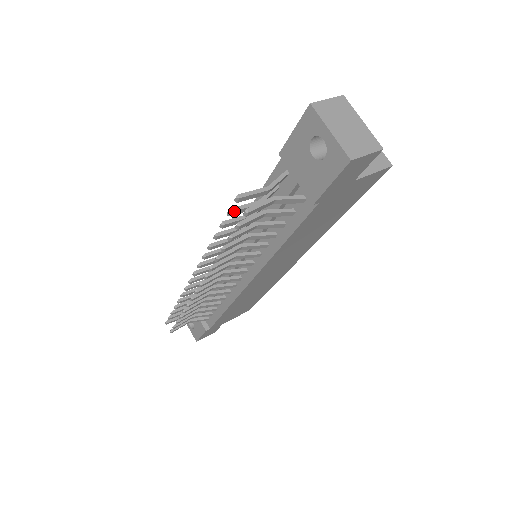
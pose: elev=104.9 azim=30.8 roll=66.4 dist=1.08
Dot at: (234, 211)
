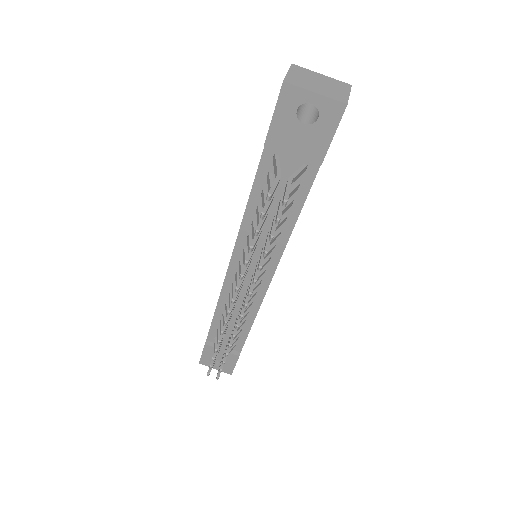
Dot at: (266, 212)
